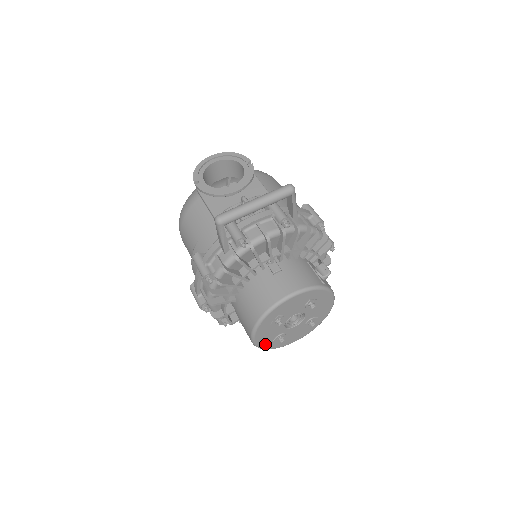
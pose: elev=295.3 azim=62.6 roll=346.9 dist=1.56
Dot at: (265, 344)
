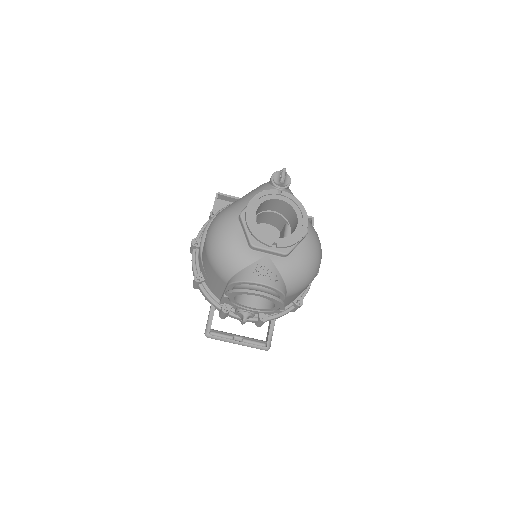
Dot at: occluded
